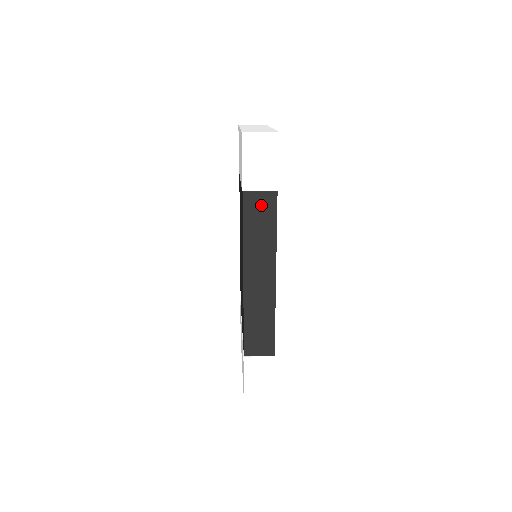
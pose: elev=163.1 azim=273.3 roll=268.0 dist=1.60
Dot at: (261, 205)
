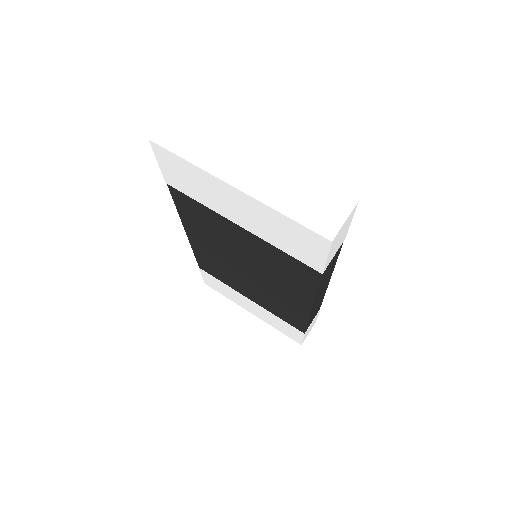
Dot at: (332, 262)
